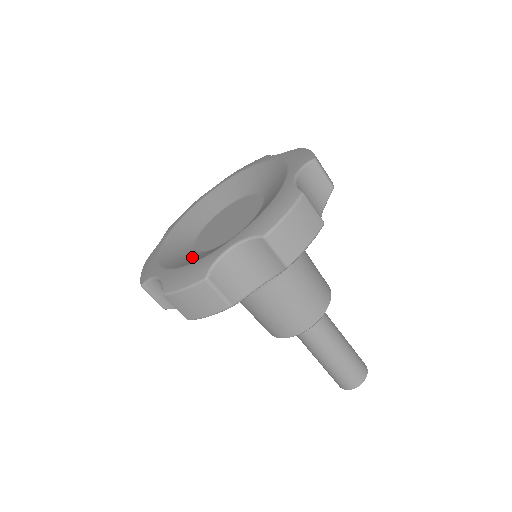
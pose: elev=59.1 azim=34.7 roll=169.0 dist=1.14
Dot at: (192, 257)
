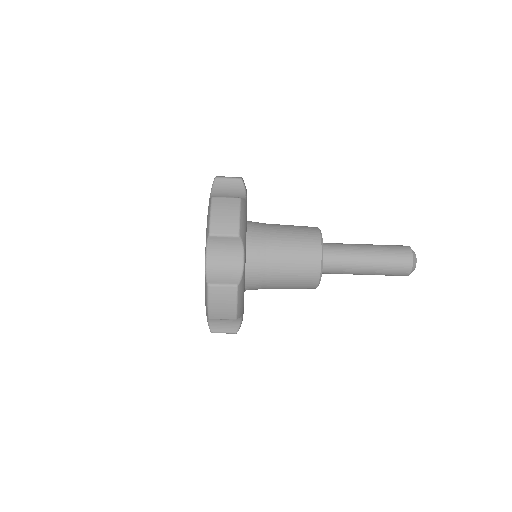
Dot at: occluded
